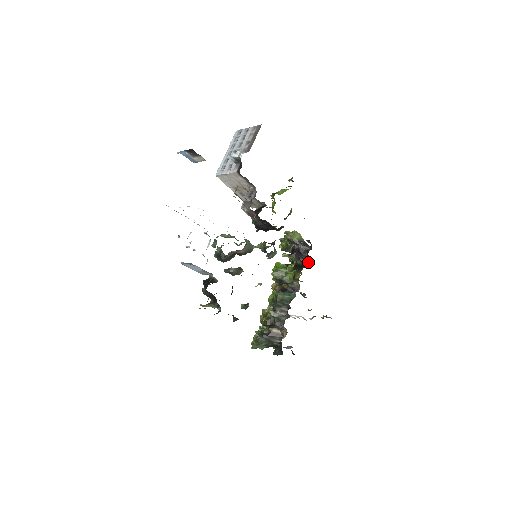
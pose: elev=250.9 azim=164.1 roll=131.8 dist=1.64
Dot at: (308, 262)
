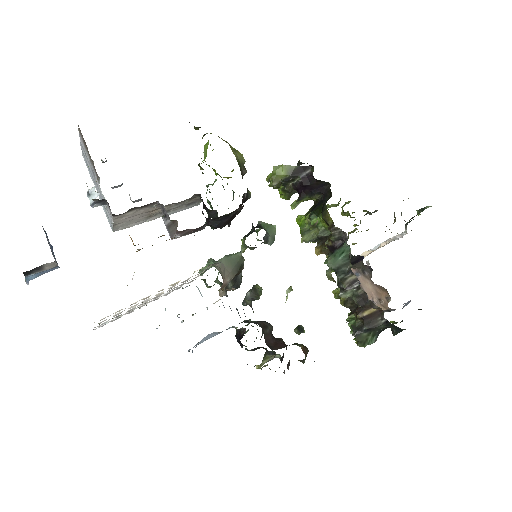
Dot at: (326, 187)
